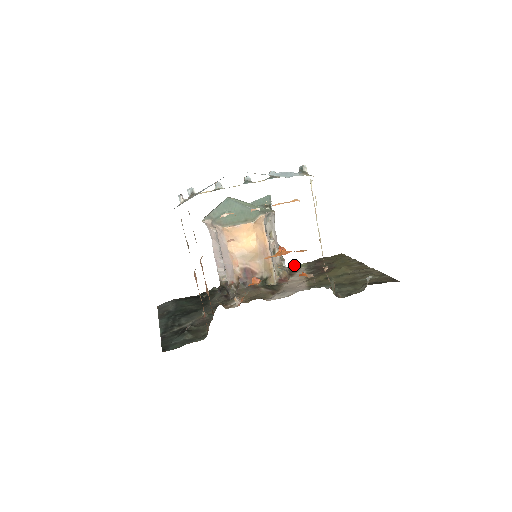
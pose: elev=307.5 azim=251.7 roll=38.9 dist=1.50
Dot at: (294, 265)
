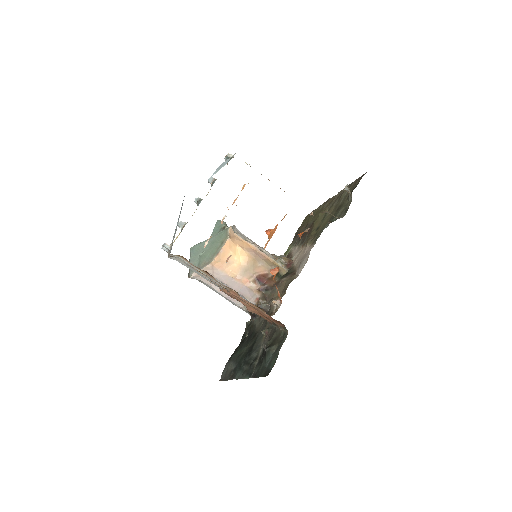
Dot at: (284, 254)
